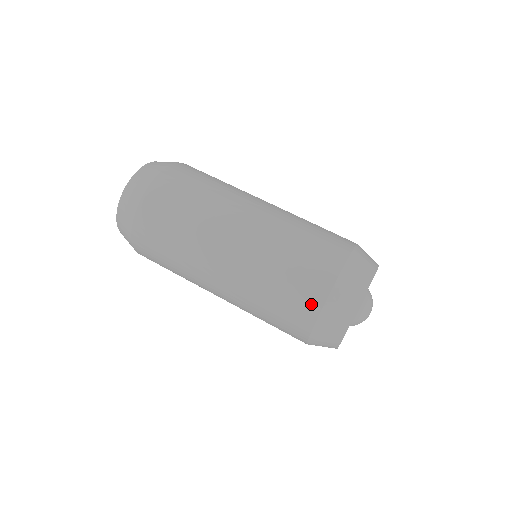
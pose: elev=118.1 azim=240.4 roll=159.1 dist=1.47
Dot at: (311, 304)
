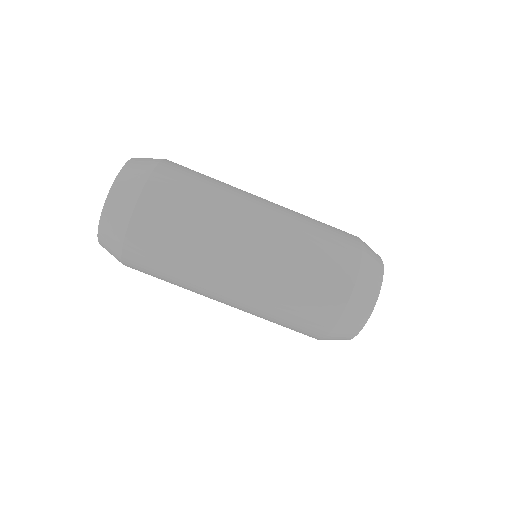
Dot at: (330, 313)
